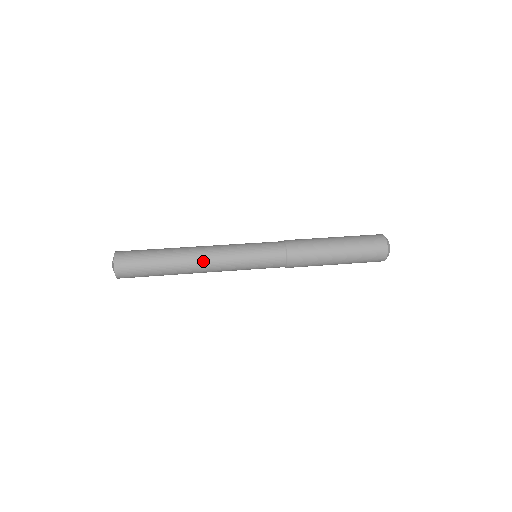
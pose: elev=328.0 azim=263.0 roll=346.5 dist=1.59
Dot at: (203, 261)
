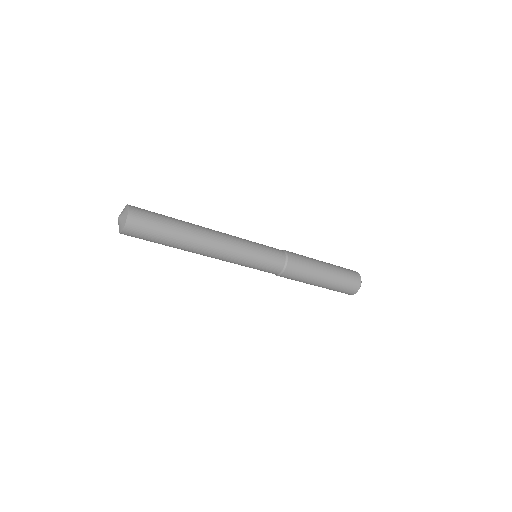
Dot at: (213, 230)
